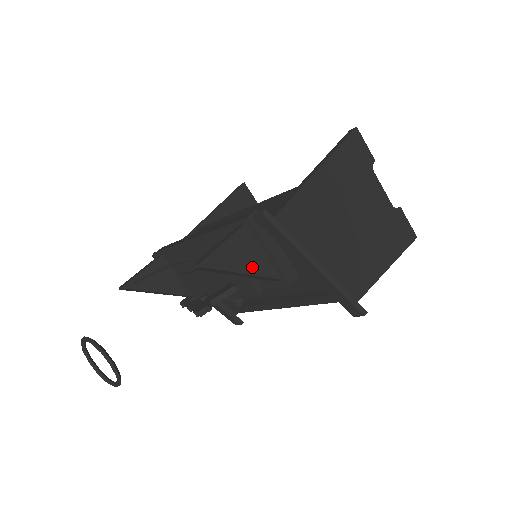
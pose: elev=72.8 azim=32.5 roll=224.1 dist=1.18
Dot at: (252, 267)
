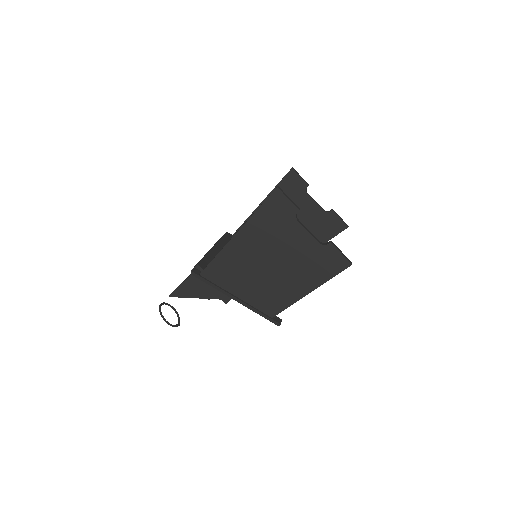
Dot at: (201, 294)
